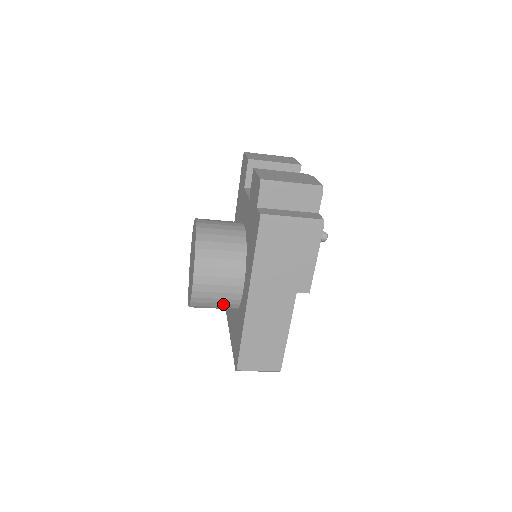
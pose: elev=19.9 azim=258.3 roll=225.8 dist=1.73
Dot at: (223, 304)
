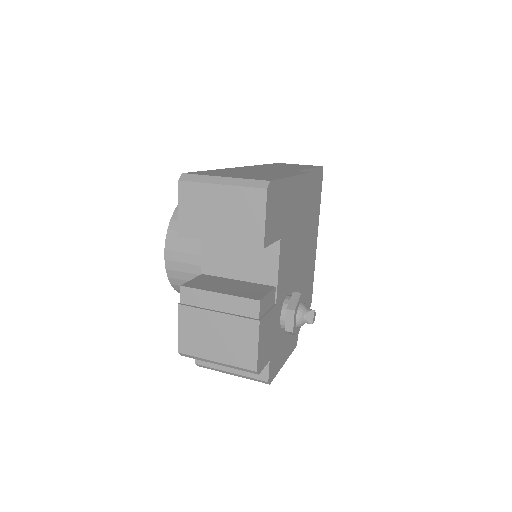
Dot at: occluded
